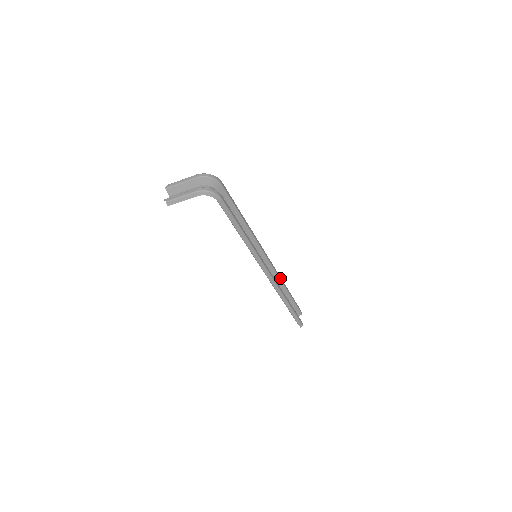
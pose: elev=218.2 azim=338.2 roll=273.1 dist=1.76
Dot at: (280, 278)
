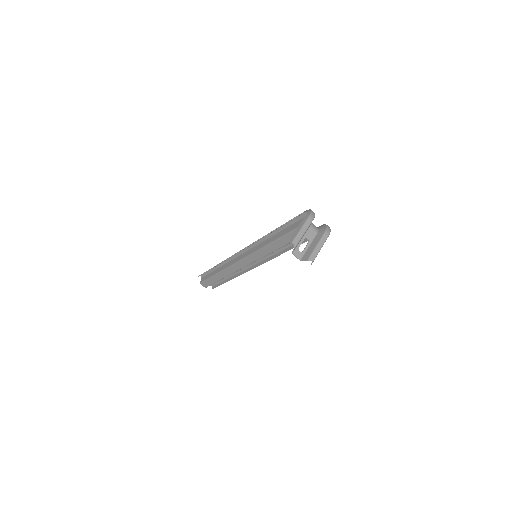
Dot at: (229, 261)
